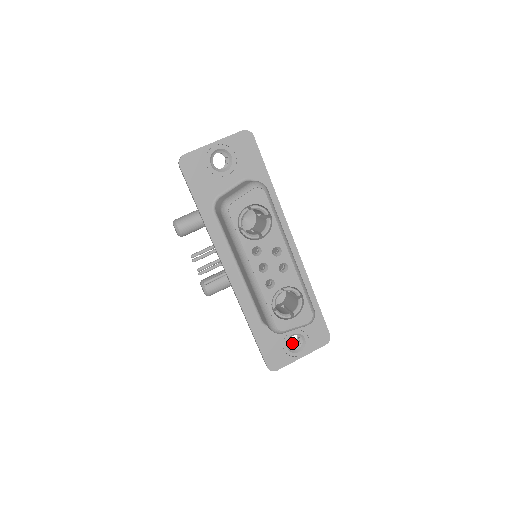
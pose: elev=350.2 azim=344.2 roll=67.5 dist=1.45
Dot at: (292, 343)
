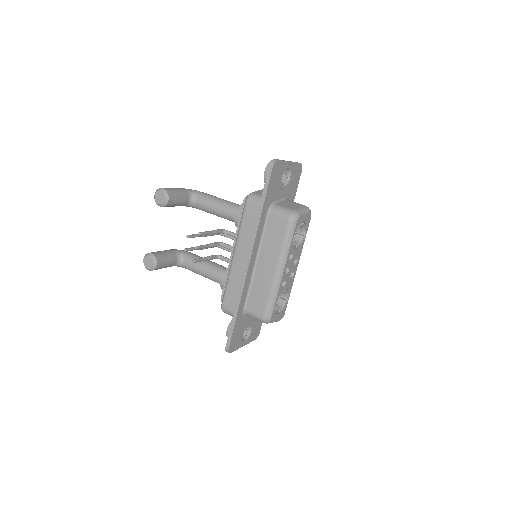
Dot at: occluded
